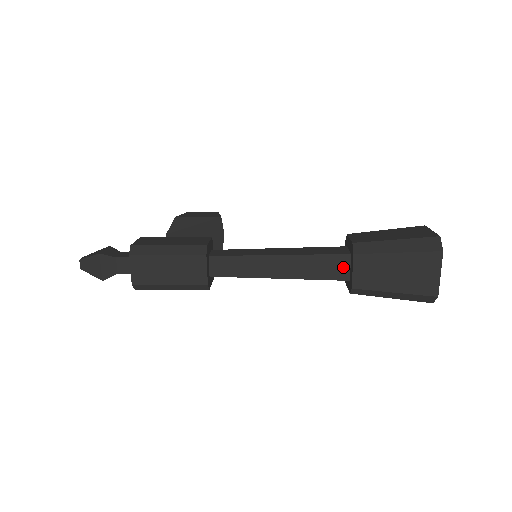
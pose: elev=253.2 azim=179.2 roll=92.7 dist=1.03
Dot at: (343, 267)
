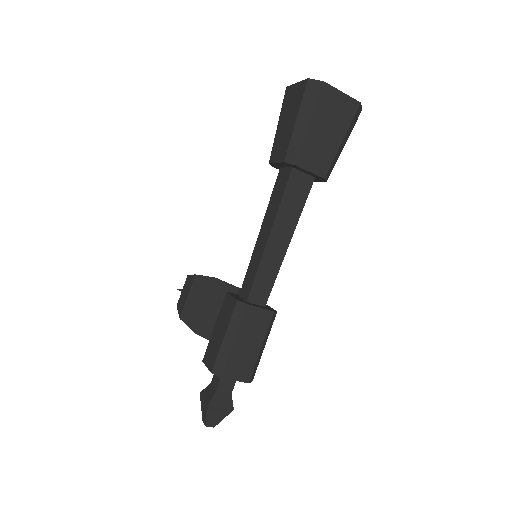
Dot at: (301, 179)
